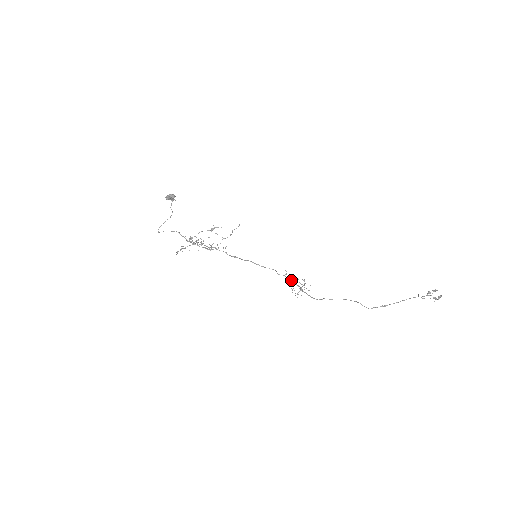
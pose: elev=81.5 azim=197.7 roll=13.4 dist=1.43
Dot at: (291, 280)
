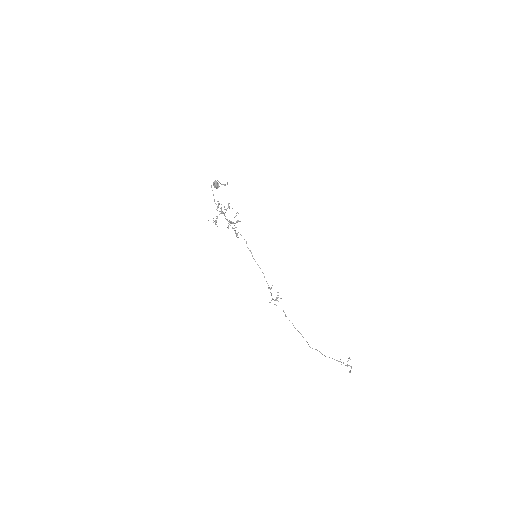
Dot at: occluded
